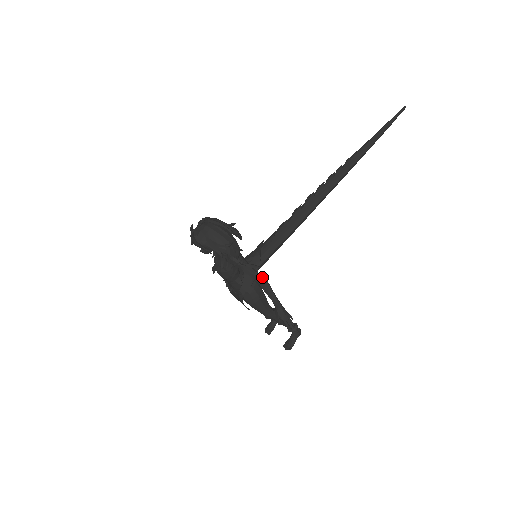
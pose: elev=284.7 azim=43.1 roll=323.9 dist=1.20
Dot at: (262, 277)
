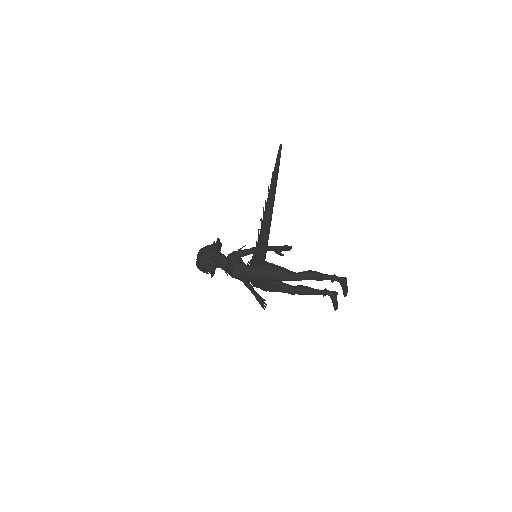
Dot at: (252, 248)
